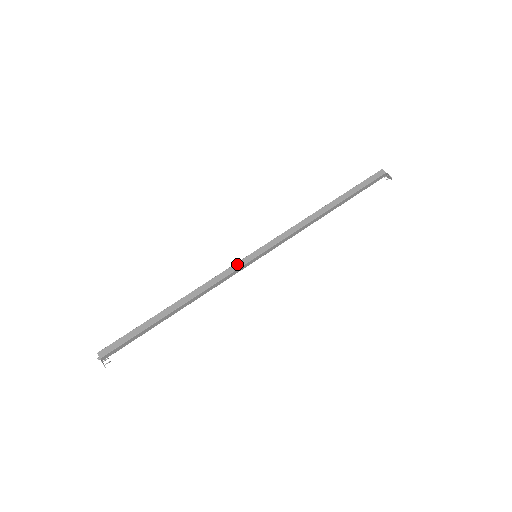
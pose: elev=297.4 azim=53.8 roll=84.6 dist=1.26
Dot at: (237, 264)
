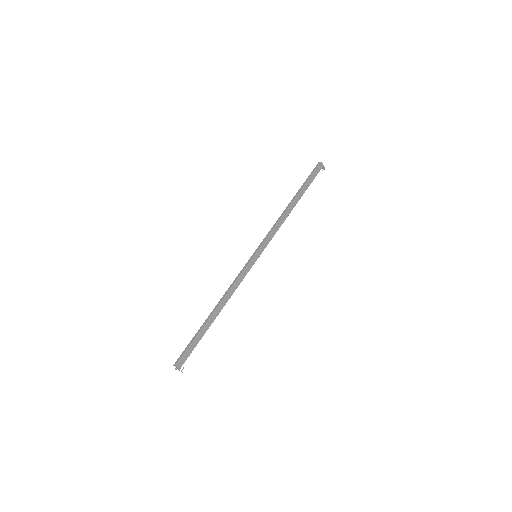
Dot at: (248, 268)
